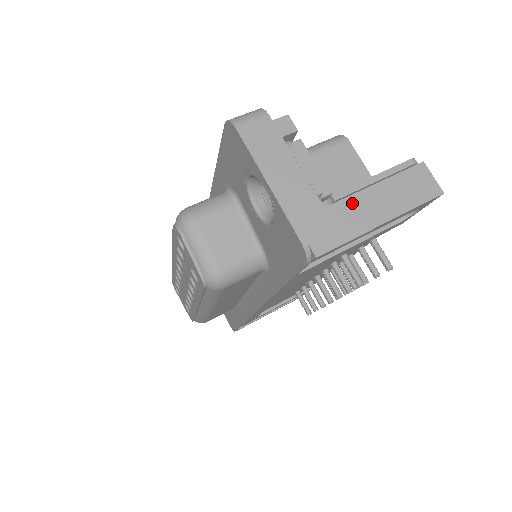
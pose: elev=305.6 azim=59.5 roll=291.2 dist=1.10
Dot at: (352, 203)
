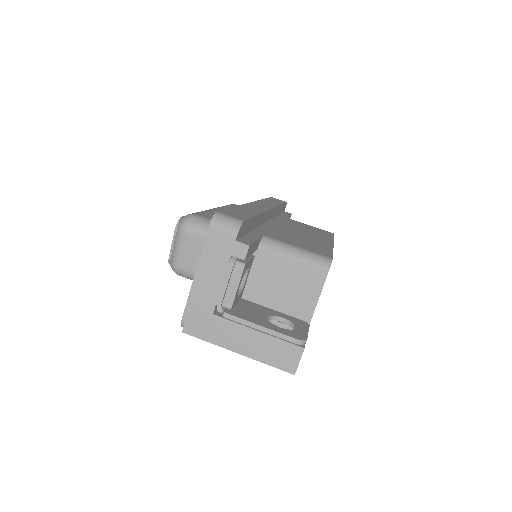
Dot at: (232, 327)
